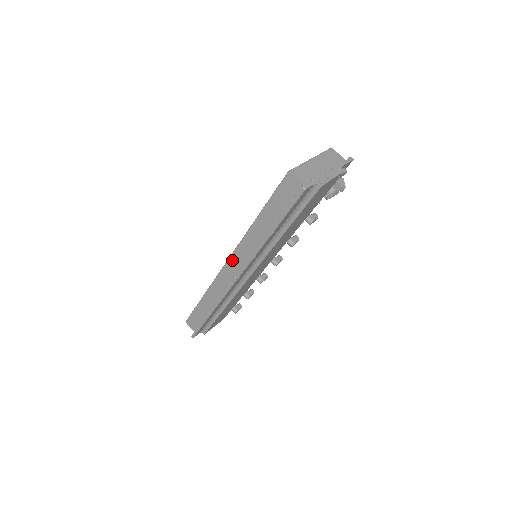
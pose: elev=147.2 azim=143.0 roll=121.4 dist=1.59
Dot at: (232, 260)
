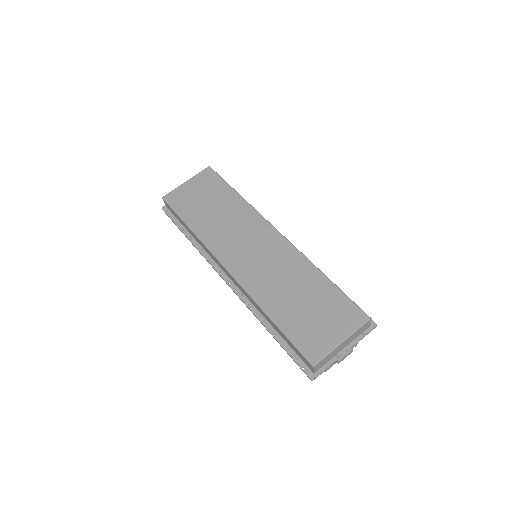
Dot at: (233, 278)
